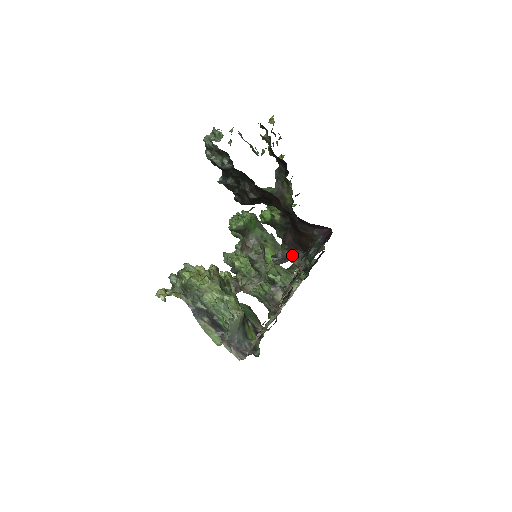
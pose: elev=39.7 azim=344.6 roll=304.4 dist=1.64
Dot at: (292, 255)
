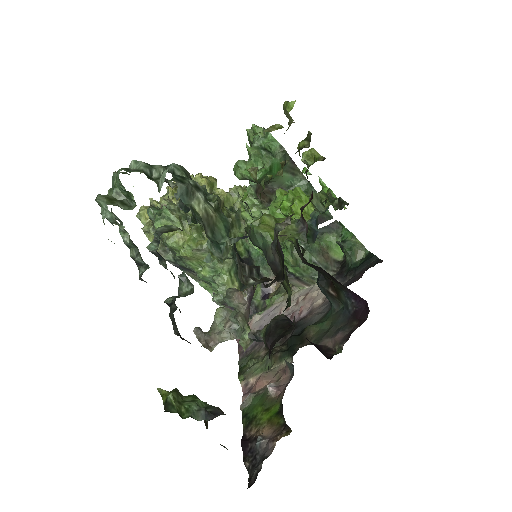
Dot at: occluded
